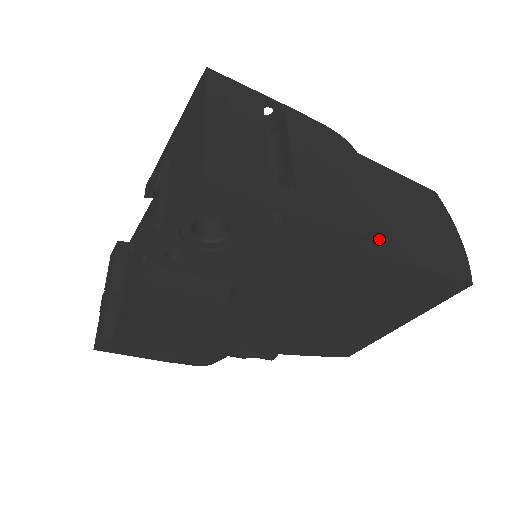
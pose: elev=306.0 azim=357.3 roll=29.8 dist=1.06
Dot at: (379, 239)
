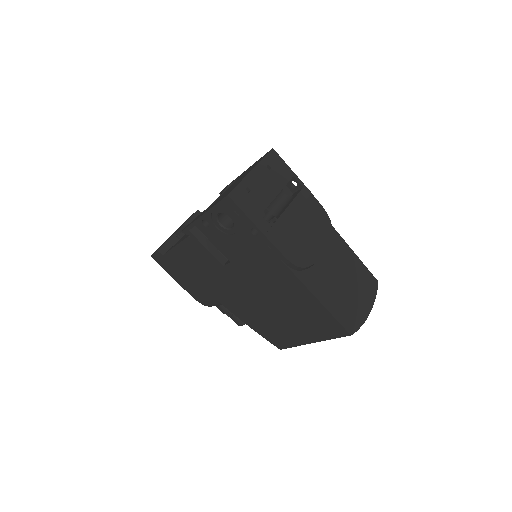
Dot at: (307, 276)
